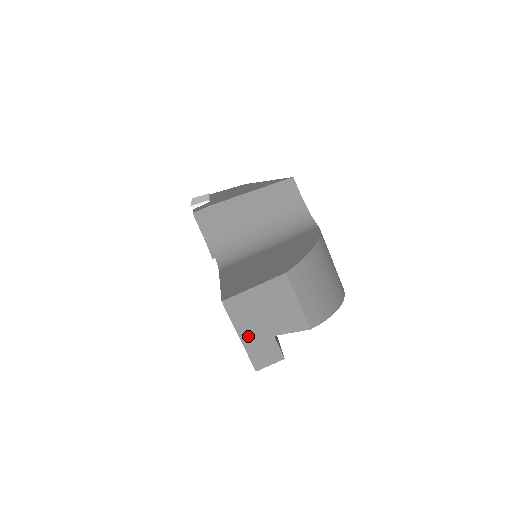
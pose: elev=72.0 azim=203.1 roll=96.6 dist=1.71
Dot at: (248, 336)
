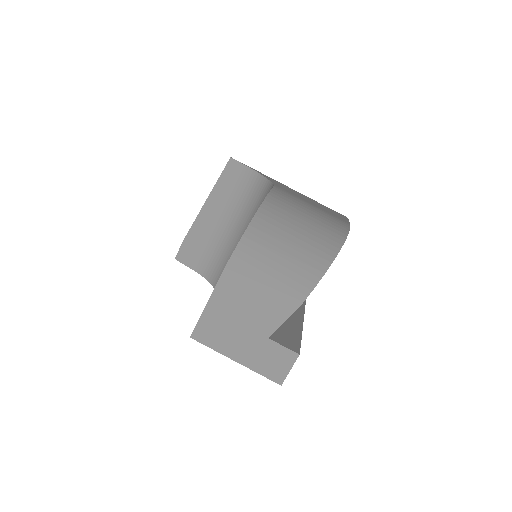
Dot at: (243, 355)
